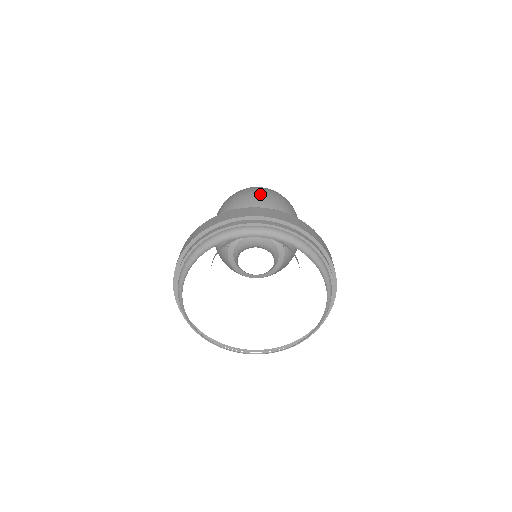
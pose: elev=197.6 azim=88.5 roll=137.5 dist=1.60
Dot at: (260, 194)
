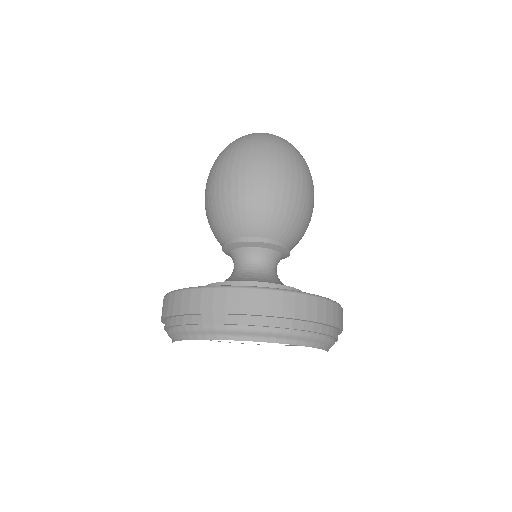
Dot at: (222, 185)
